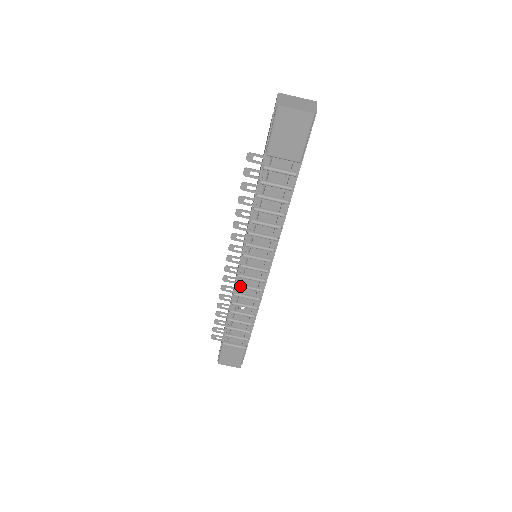
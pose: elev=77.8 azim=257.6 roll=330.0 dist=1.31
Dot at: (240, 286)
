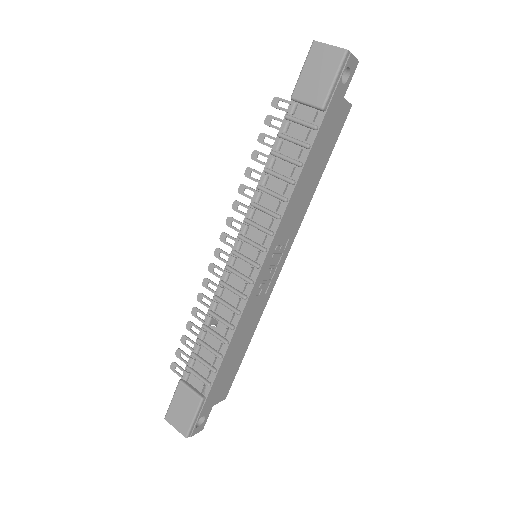
Dot at: (223, 283)
